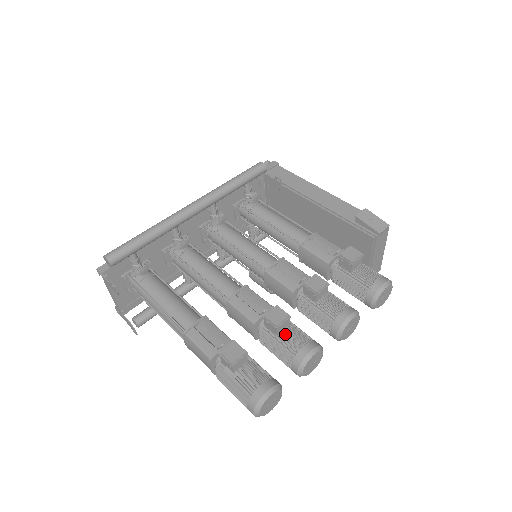
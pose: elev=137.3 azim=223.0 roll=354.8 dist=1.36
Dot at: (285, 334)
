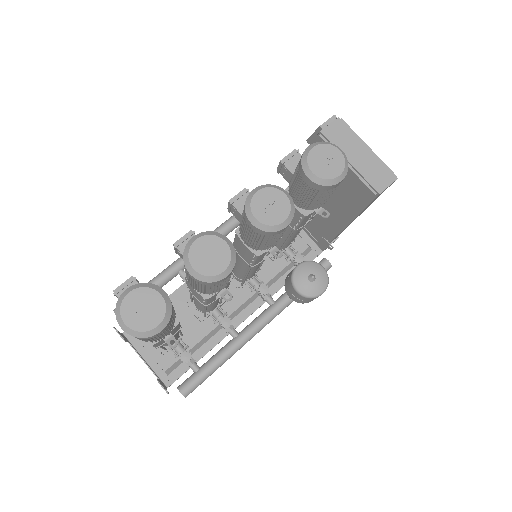
Dot at: occluded
